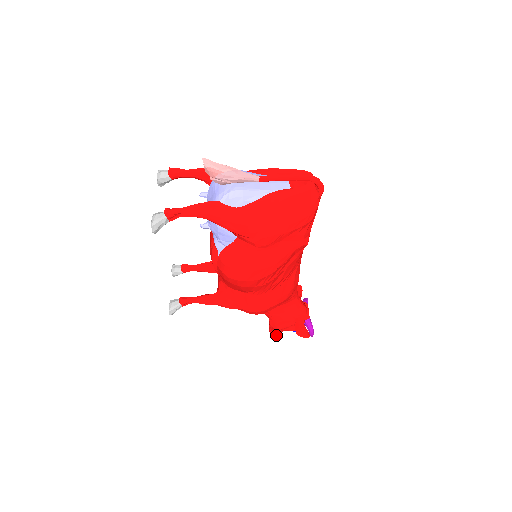
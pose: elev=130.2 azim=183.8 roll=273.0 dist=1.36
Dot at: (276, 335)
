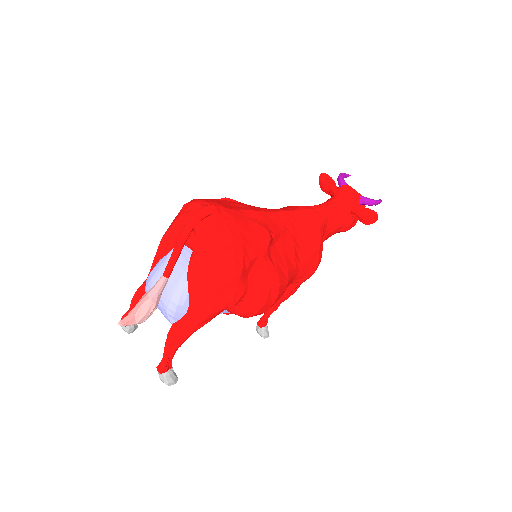
Dot at: (355, 224)
